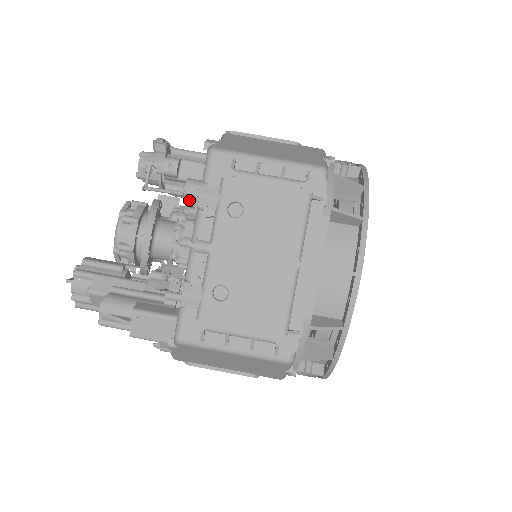
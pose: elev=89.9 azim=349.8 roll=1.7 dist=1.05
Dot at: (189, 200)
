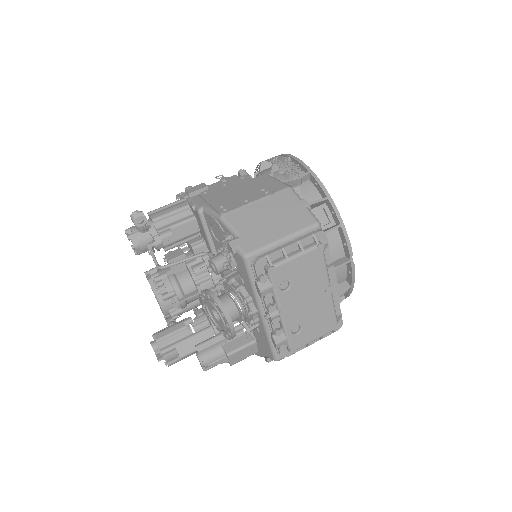
Dot at: occluded
